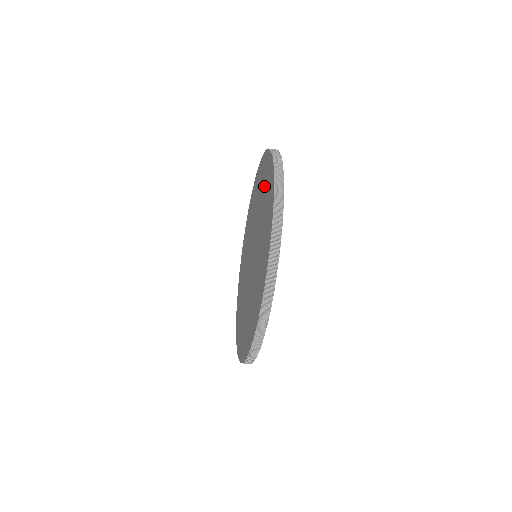
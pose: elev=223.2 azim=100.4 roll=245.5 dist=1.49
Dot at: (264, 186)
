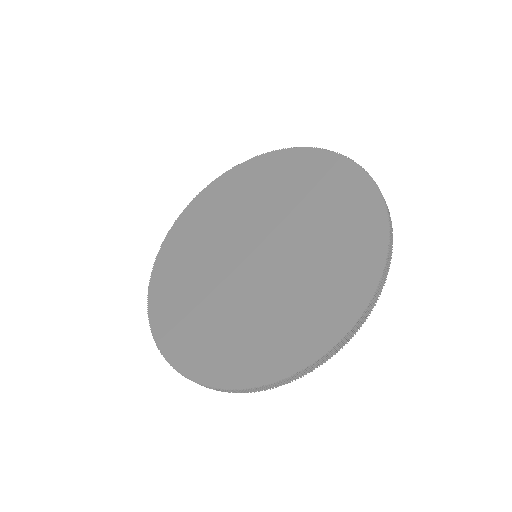
Dot at: (304, 181)
